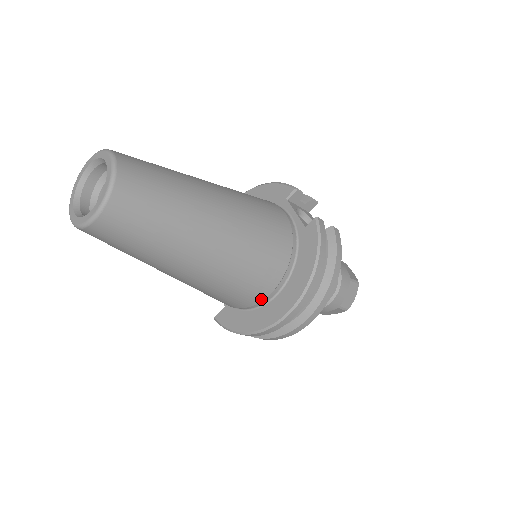
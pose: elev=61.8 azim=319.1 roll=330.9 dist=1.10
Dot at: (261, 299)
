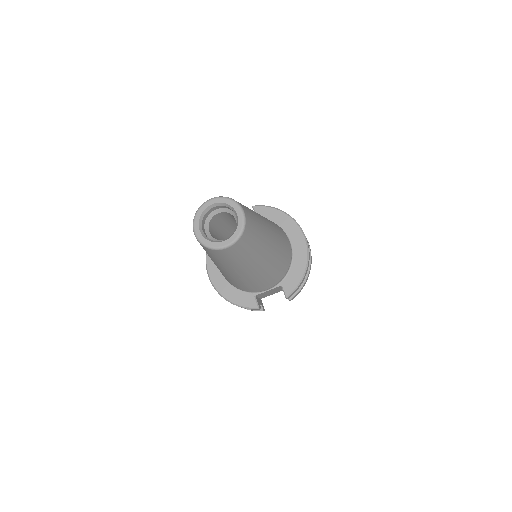
Dot at: (290, 246)
